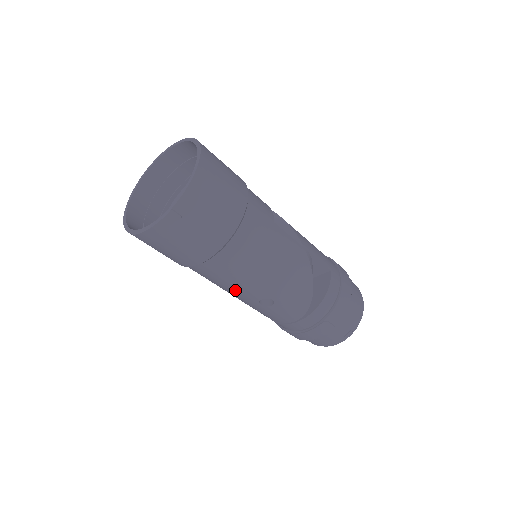
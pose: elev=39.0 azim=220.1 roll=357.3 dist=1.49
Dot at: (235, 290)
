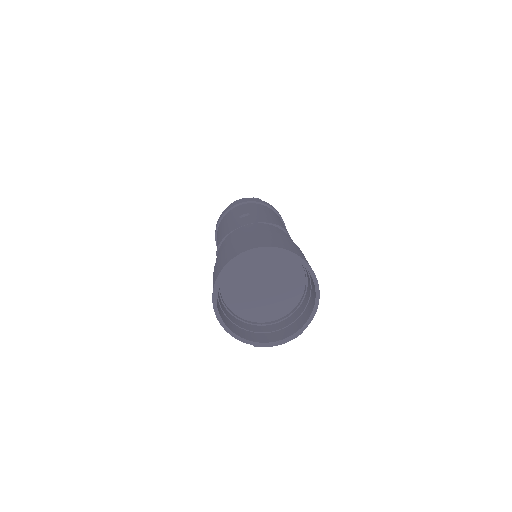
Dot at: occluded
